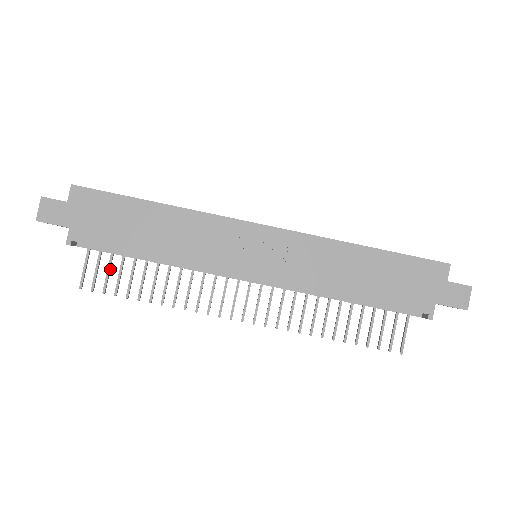
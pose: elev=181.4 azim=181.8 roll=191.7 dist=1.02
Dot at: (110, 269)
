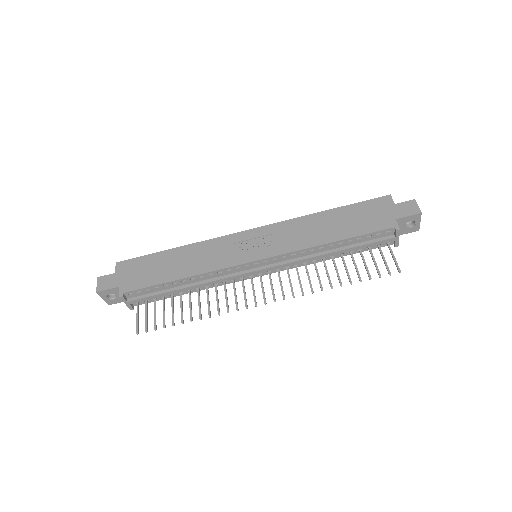
Dot at: occluded
